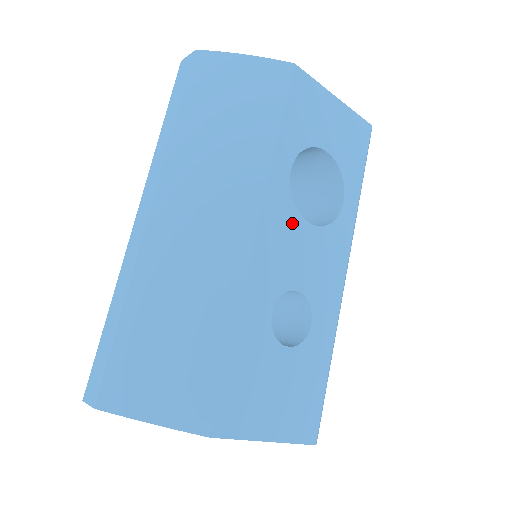
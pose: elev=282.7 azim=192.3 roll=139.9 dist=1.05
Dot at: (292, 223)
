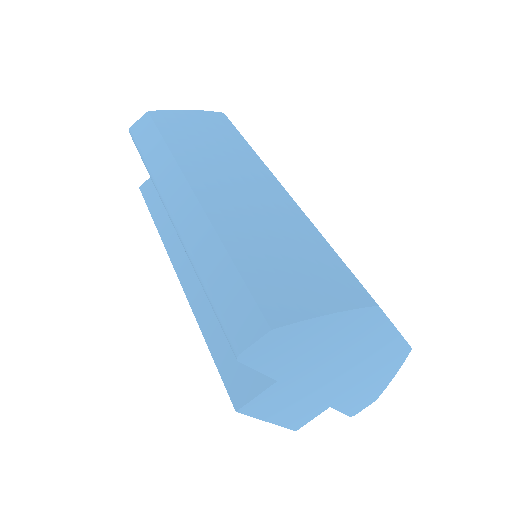
Dot at: occluded
